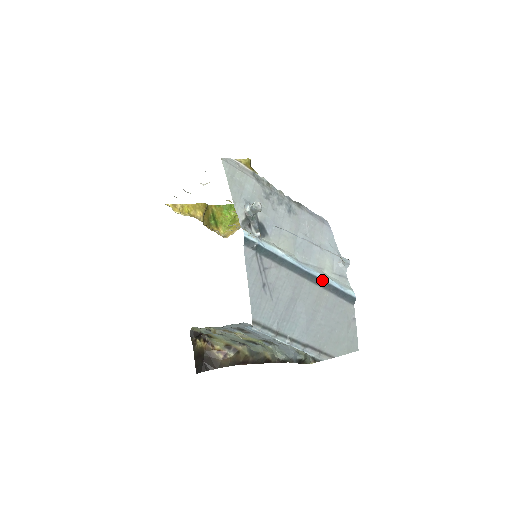
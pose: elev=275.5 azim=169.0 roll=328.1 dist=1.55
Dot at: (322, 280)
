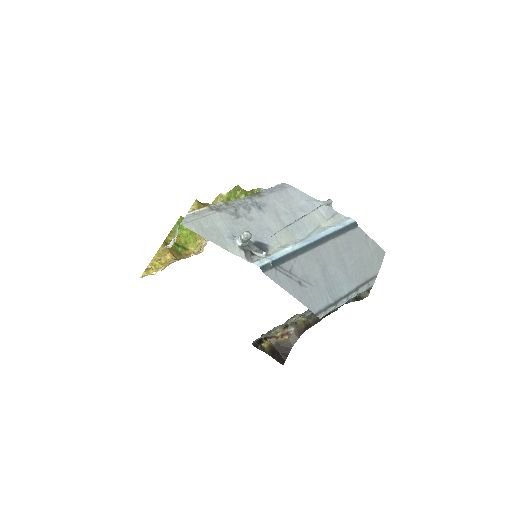
Dot at: (328, 235)
